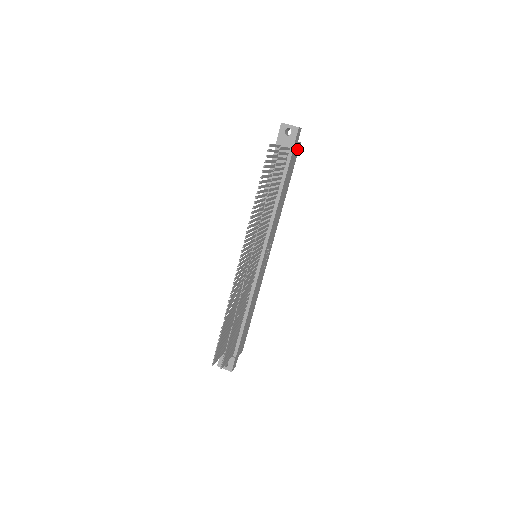
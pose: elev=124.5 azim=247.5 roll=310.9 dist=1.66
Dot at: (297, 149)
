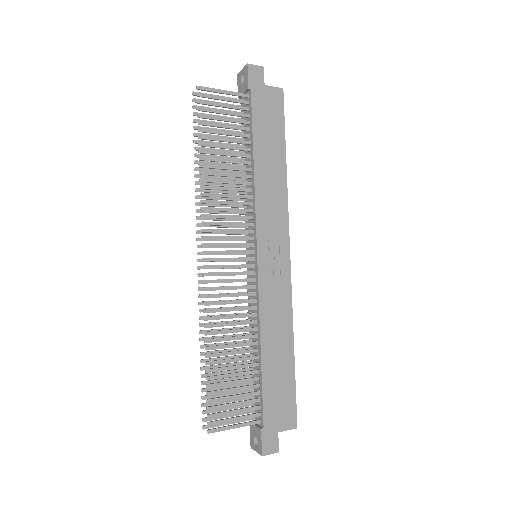
Dot at: (275, 97)
